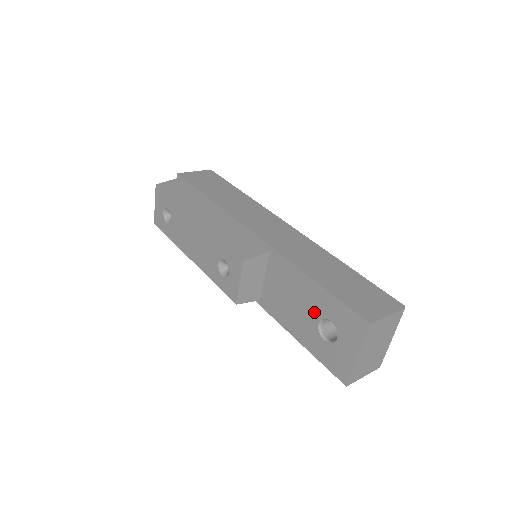
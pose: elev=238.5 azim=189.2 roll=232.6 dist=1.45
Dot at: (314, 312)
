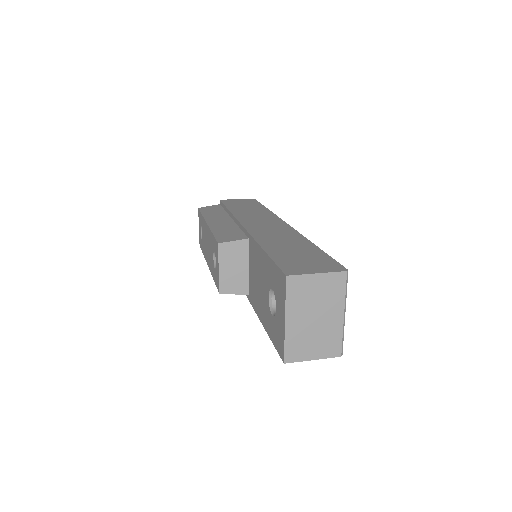
Dot at: (266, 286)
